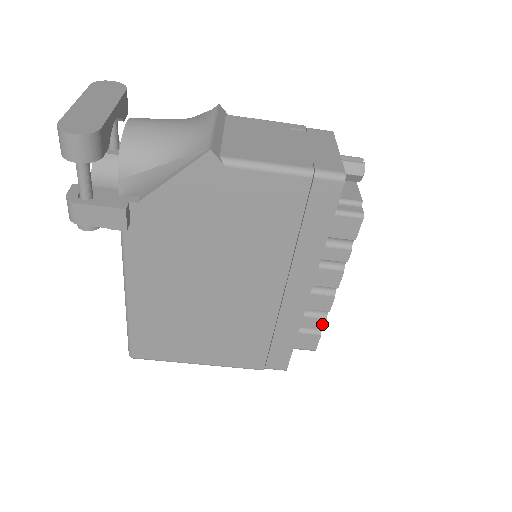
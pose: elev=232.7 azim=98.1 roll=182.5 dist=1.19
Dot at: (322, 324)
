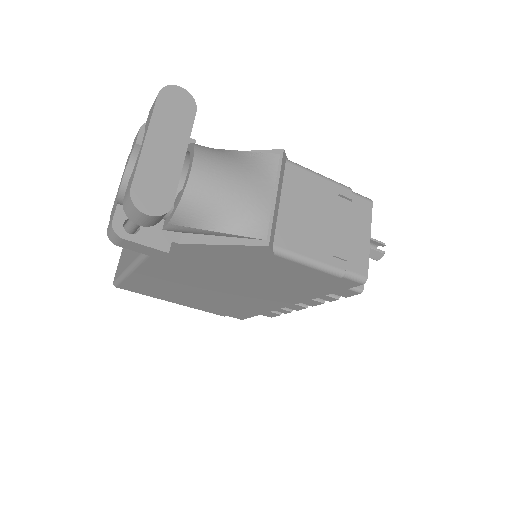
Dot at: (286, 312)
